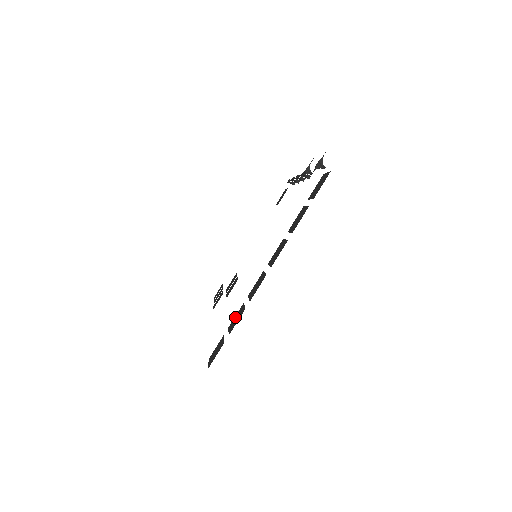
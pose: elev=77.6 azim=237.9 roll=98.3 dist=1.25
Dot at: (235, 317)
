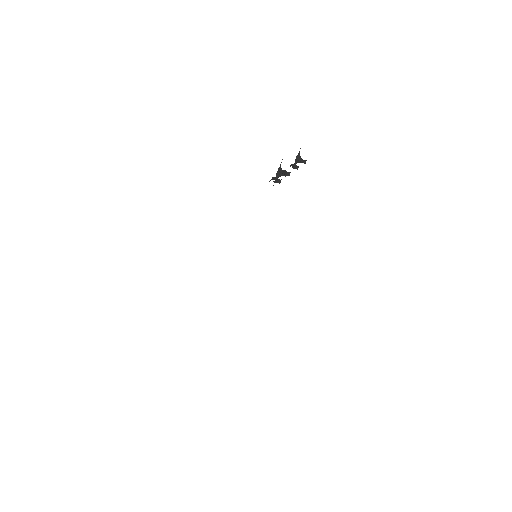
Dot at: occluded
